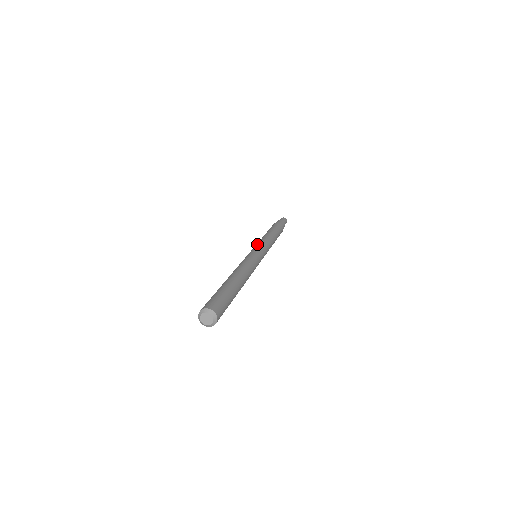
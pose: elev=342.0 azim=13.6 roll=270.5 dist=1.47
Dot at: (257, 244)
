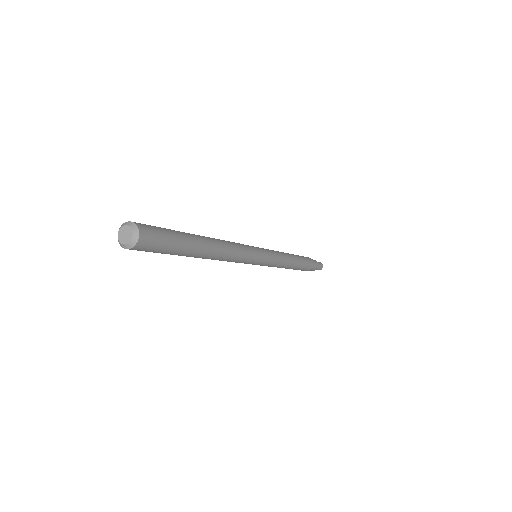
Dot at: occluded
